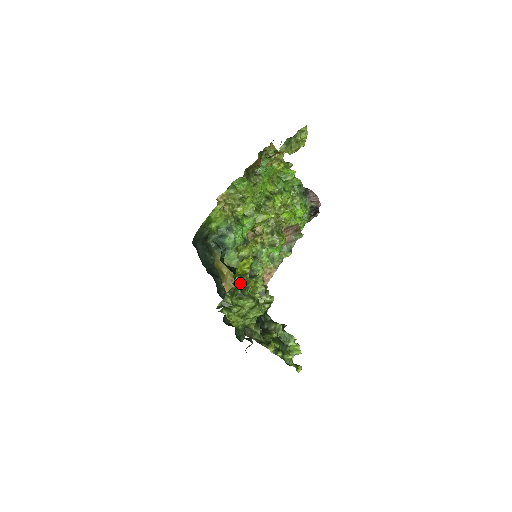
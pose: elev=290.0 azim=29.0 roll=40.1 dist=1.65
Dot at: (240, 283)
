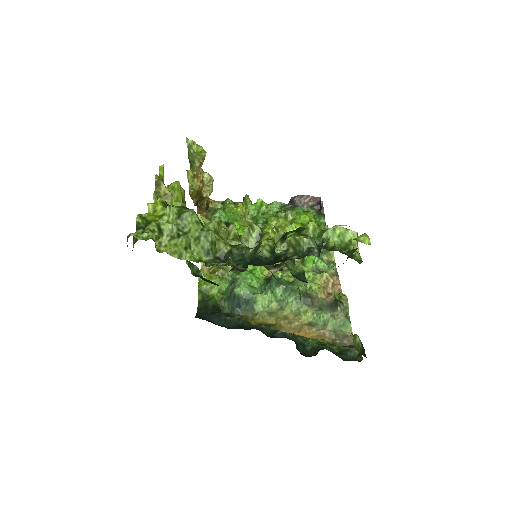
Dot at: occluded
